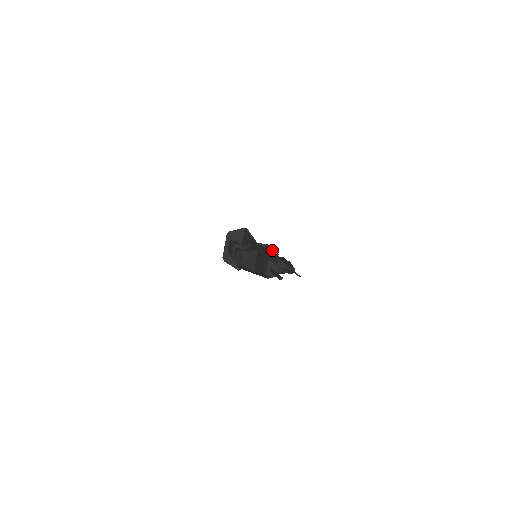
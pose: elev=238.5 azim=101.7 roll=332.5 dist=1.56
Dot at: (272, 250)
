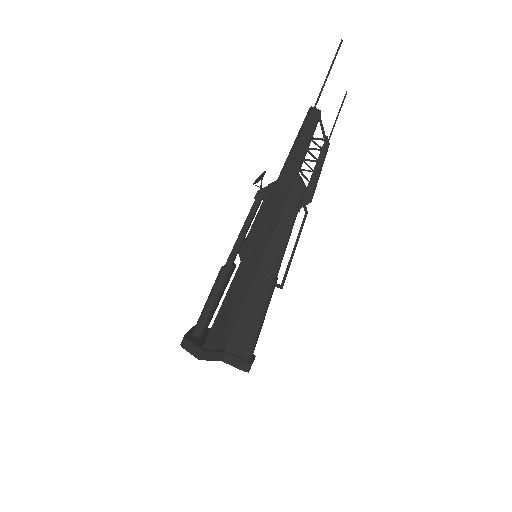
Dot at: occluded
